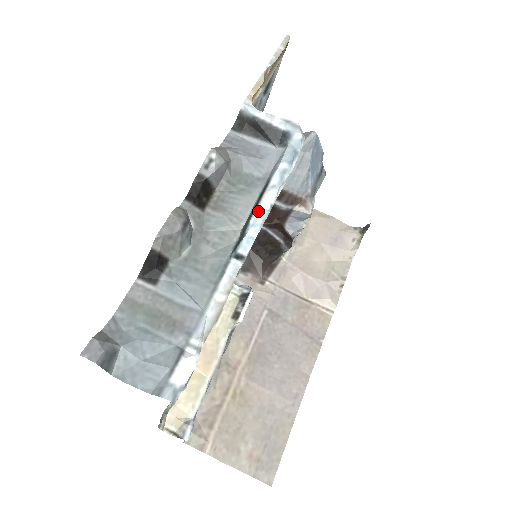
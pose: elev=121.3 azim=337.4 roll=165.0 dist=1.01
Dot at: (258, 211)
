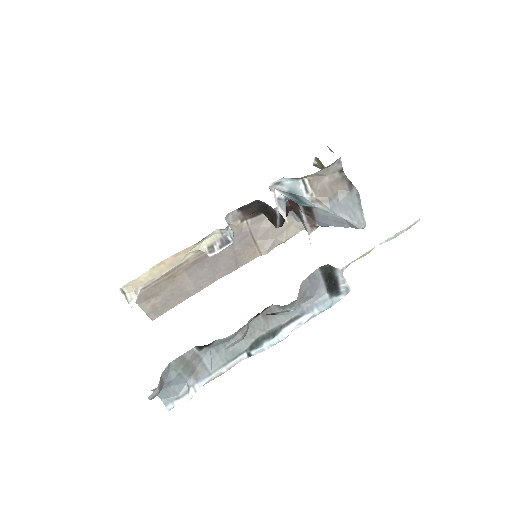
Dot at: (280, 335)
